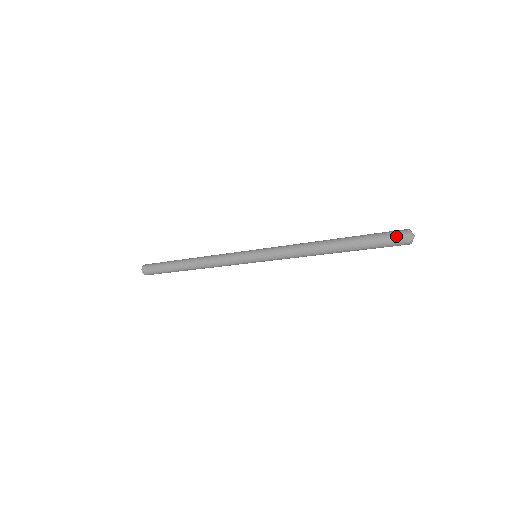
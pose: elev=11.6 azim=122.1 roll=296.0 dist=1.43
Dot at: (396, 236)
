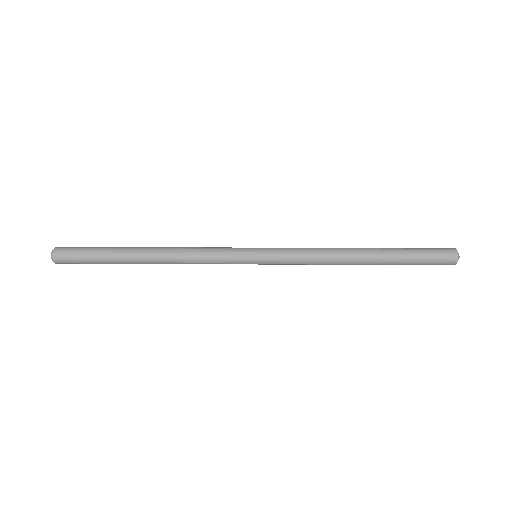
Dot at: (445, 256)
